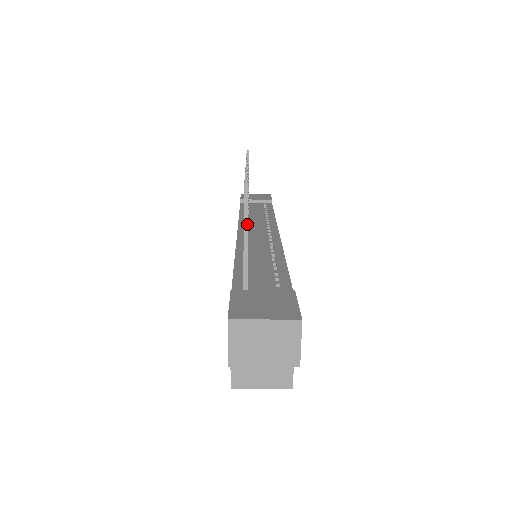
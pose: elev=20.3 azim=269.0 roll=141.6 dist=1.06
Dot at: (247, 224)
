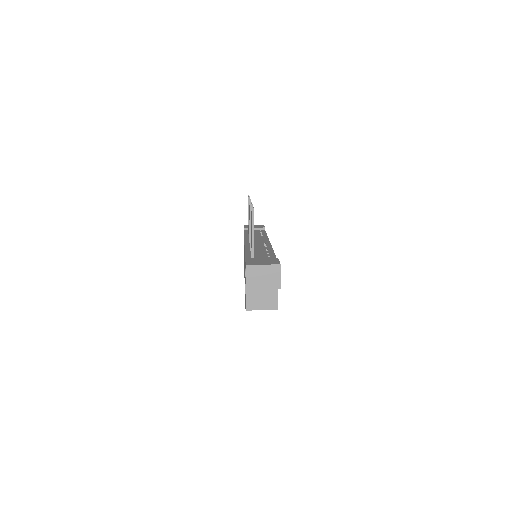
Dot at: (253, 224)
